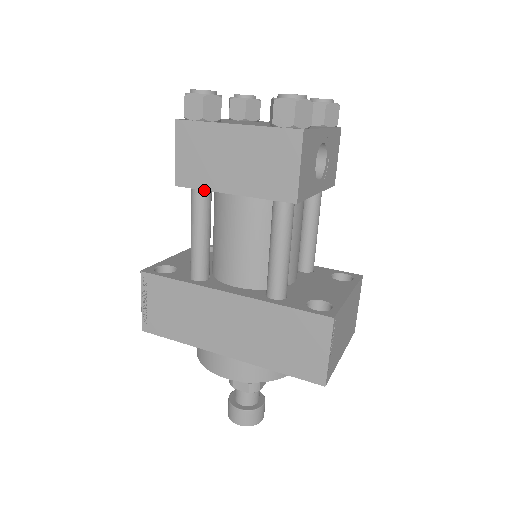
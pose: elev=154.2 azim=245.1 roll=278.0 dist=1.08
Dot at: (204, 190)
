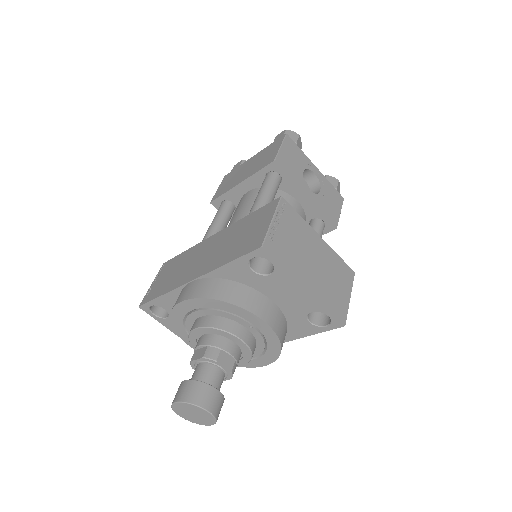
Dot at: (227, 202)
